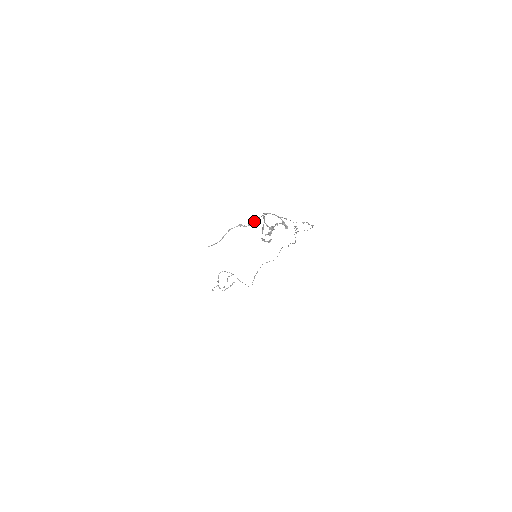
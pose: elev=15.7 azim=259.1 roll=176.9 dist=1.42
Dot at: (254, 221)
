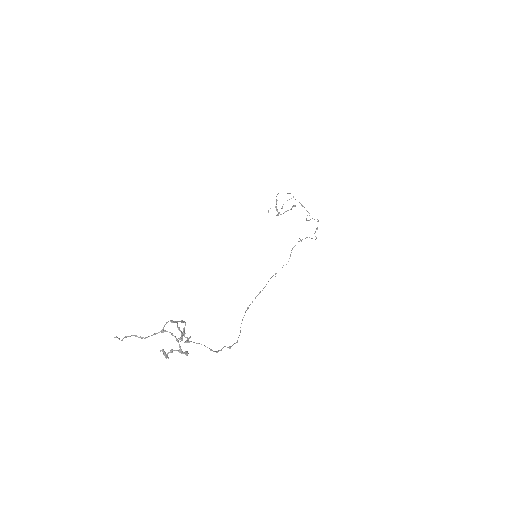
Dot at: occluded
